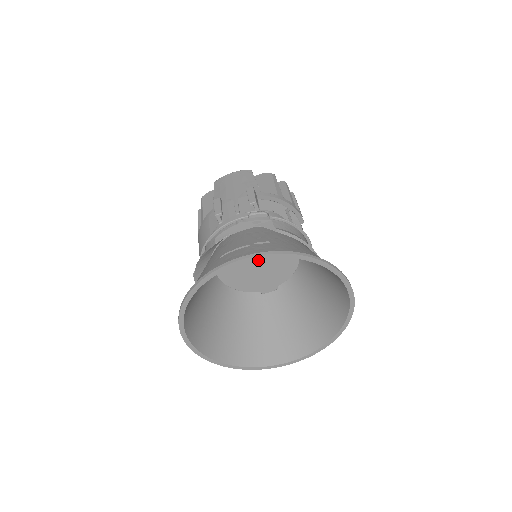
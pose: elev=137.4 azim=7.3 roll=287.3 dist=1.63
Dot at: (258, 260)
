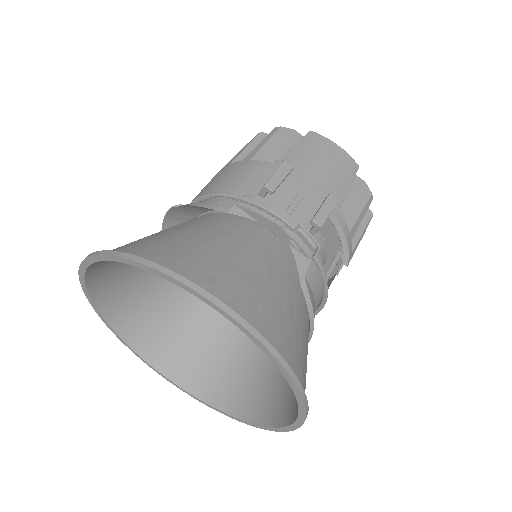
Dot at: occluded
